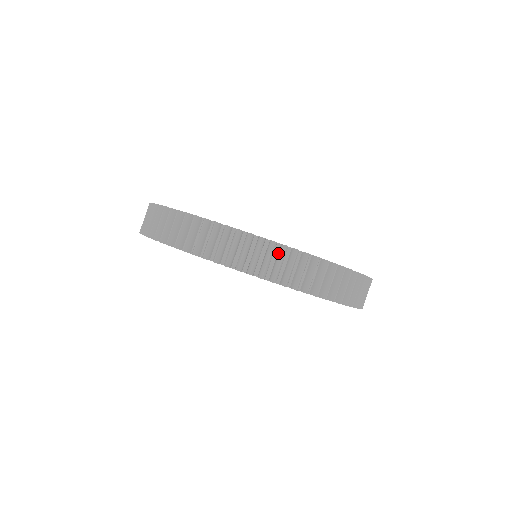
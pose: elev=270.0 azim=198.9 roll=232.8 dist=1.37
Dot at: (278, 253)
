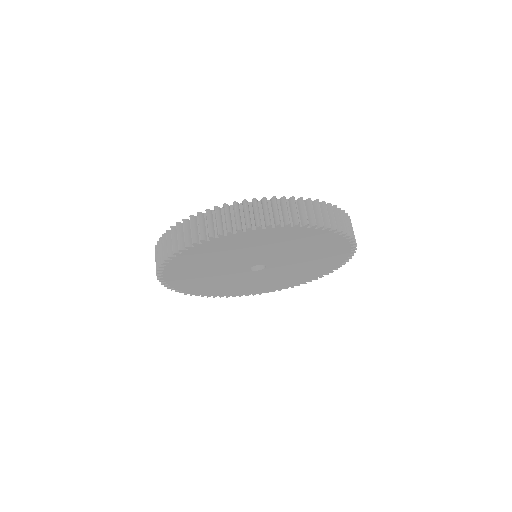
Dot at: occluded
